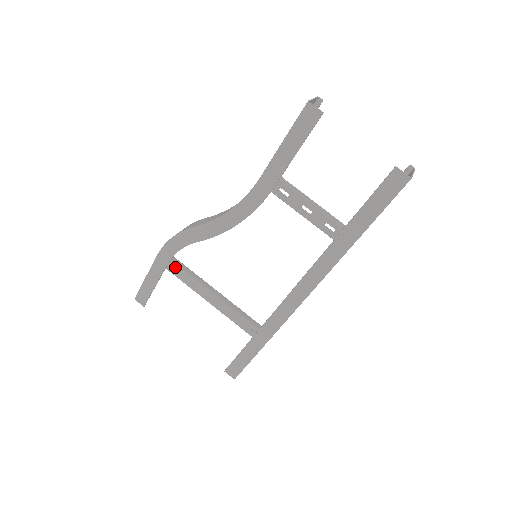
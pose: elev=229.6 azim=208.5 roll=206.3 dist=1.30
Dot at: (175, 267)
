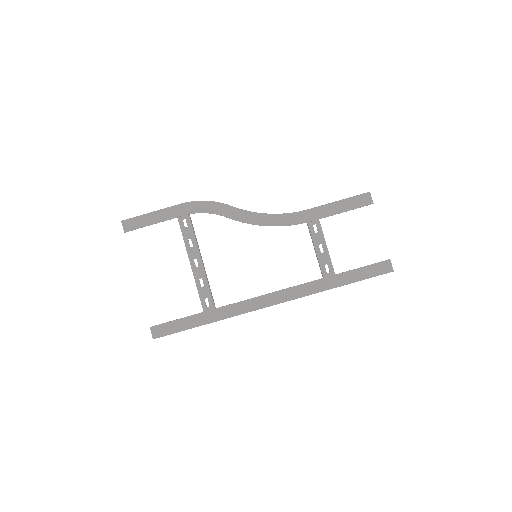
Dot at: (187, 222)
